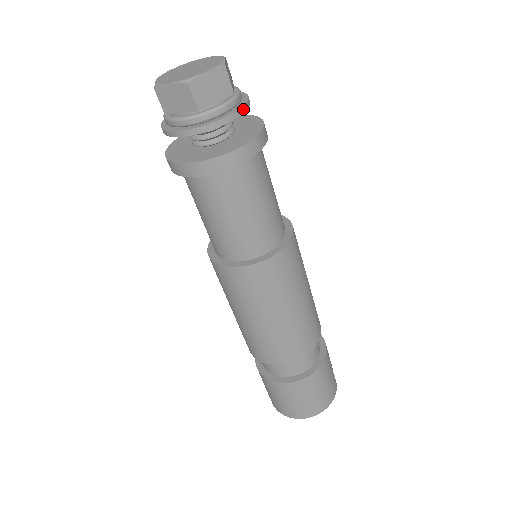
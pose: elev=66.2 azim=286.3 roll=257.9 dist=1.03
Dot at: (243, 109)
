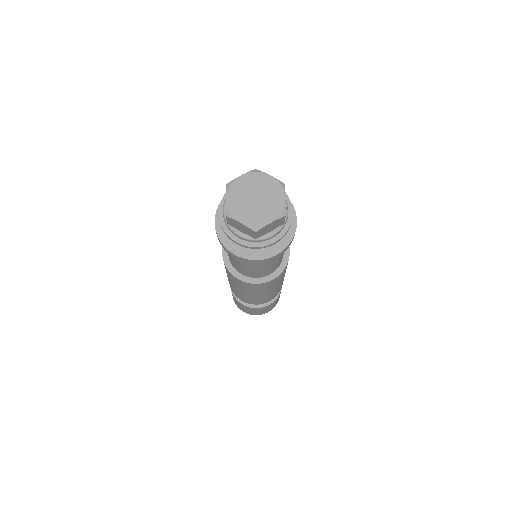
Dot at: (287, 231)
